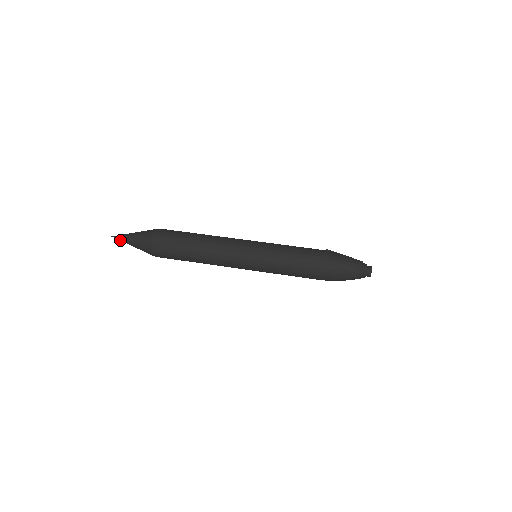
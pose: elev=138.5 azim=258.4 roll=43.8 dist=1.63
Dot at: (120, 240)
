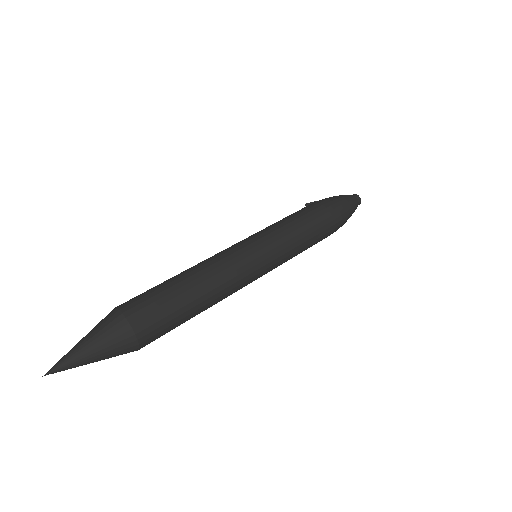
Dot at: (64, 370)
